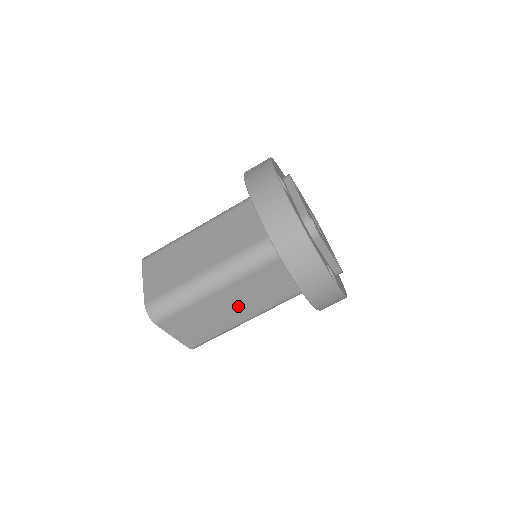
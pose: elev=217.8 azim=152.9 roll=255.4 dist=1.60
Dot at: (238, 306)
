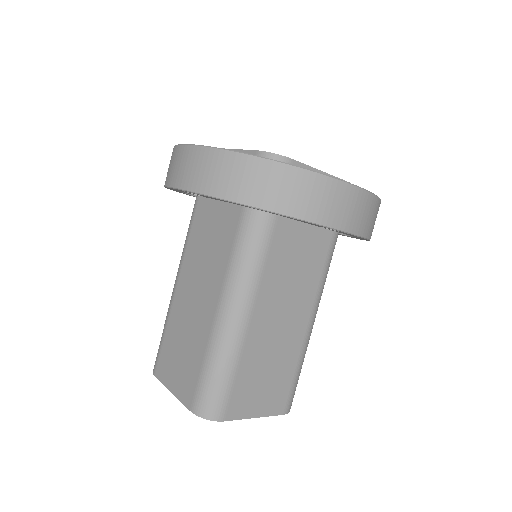
Dot at: (286, 318)
